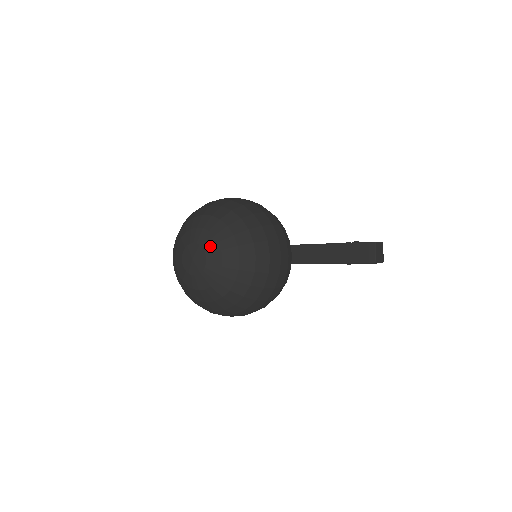
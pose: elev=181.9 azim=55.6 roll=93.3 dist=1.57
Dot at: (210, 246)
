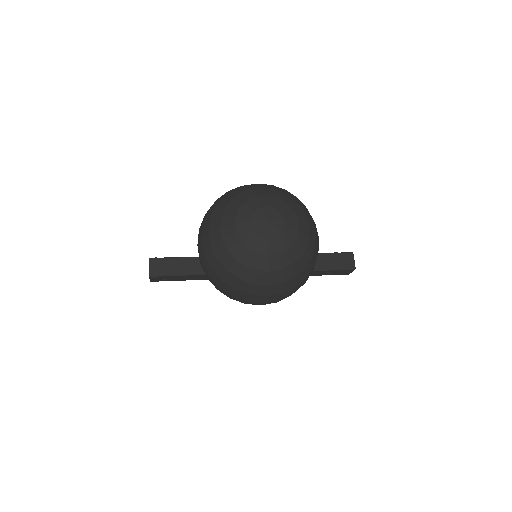
Dot at: (286, 211)
